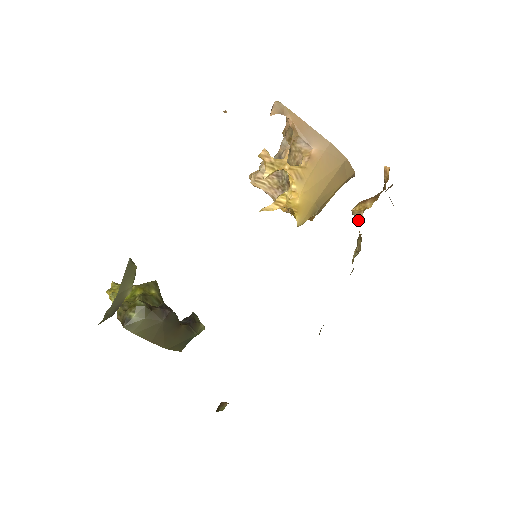
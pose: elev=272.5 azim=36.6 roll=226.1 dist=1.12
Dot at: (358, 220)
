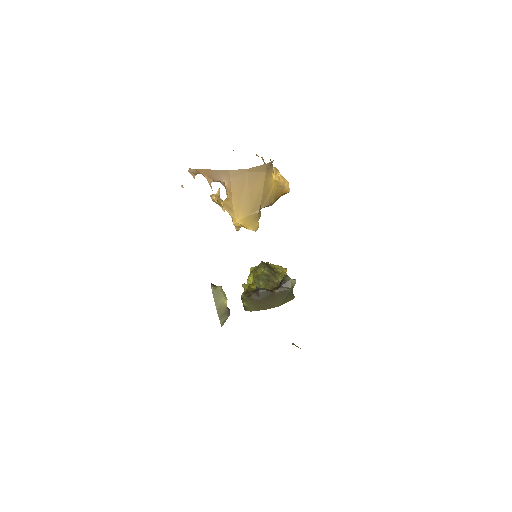
Dot at: occluded
